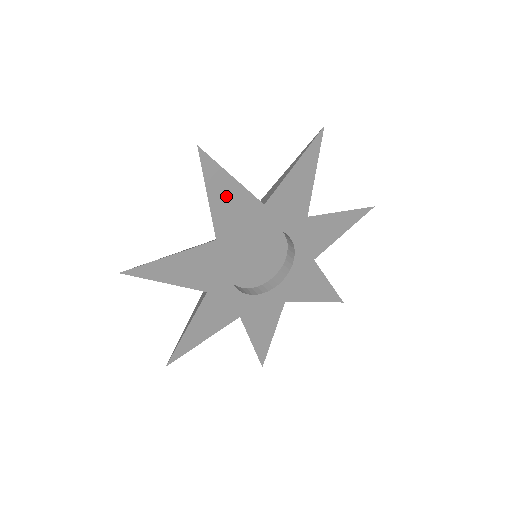
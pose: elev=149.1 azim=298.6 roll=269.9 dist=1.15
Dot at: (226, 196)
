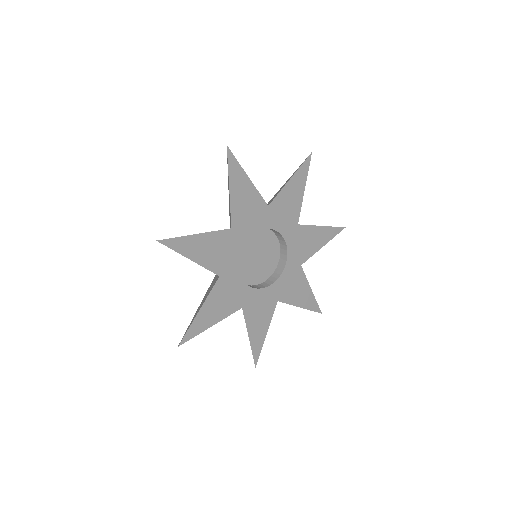
Dot at: (202, 248)
